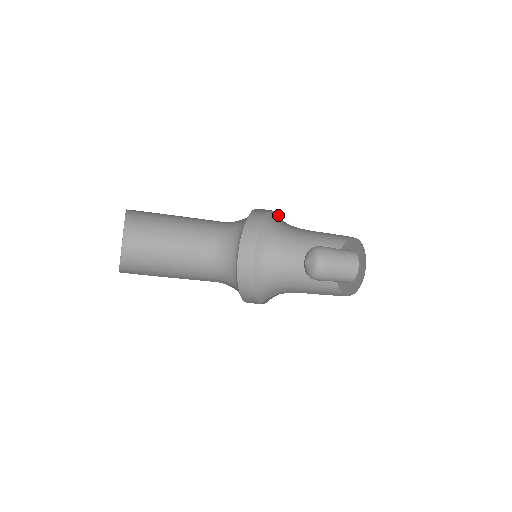
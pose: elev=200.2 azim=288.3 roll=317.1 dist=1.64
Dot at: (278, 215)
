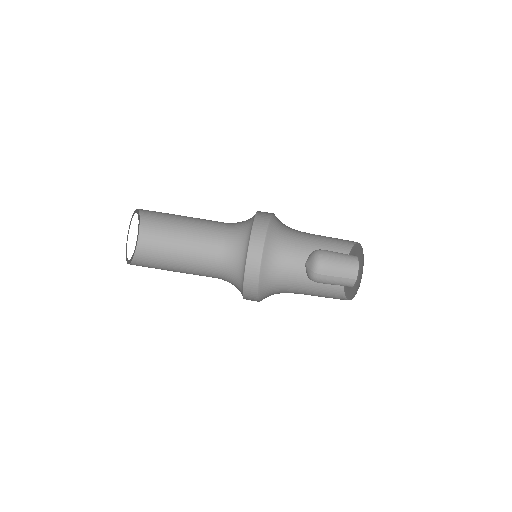
Dot at: (270, 232)
